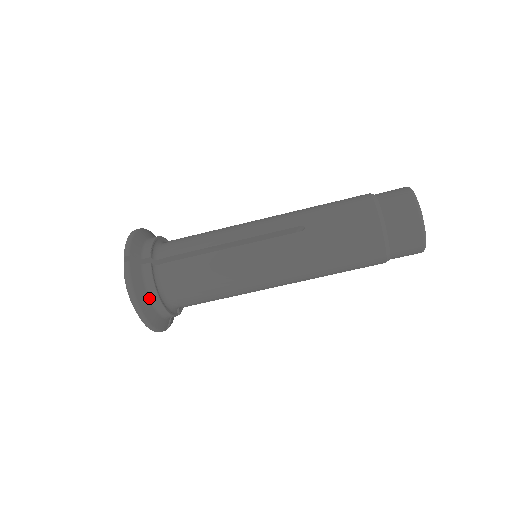
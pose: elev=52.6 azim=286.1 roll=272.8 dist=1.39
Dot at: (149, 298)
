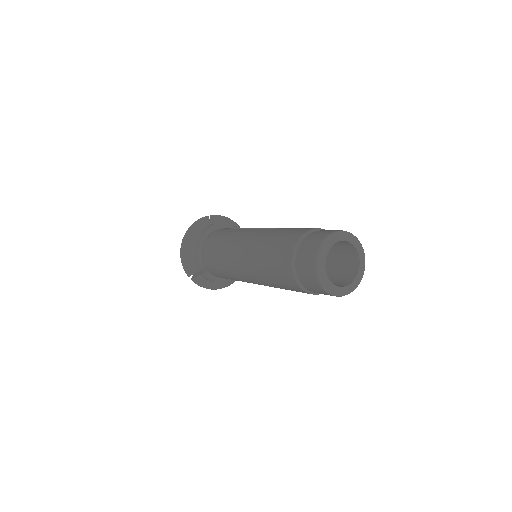
Dot at: (219, 282)
